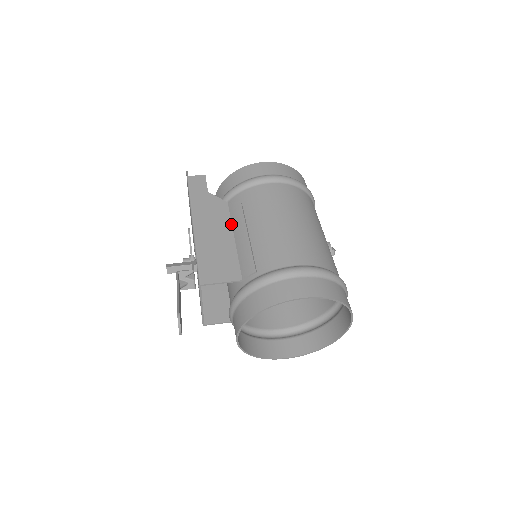
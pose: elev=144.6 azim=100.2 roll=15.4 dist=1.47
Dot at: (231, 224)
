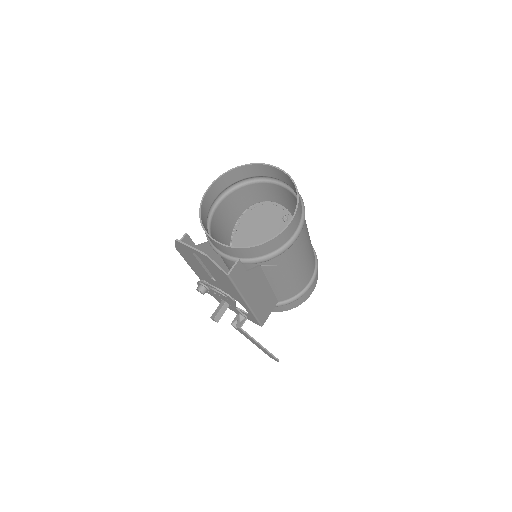
Dot at: (266, 279)
